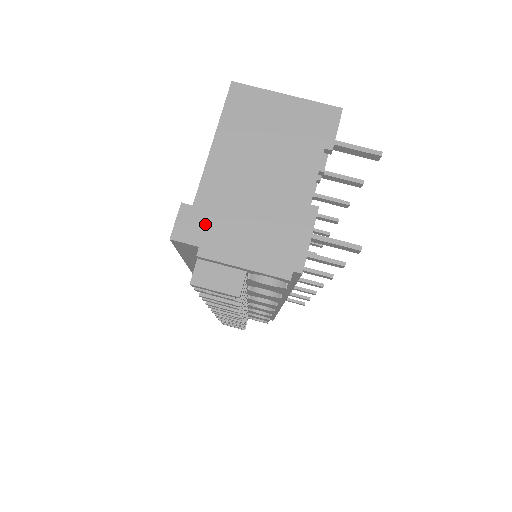
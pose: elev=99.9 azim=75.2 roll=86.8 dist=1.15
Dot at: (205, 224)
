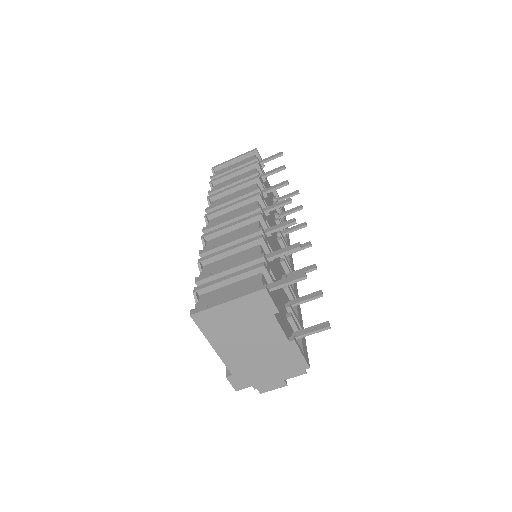
Dot at: (246, 378)
